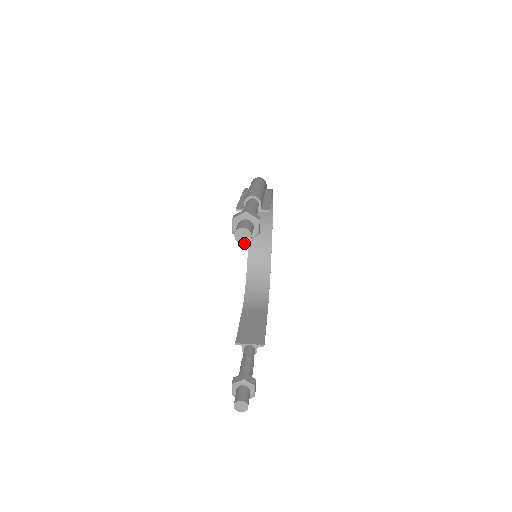
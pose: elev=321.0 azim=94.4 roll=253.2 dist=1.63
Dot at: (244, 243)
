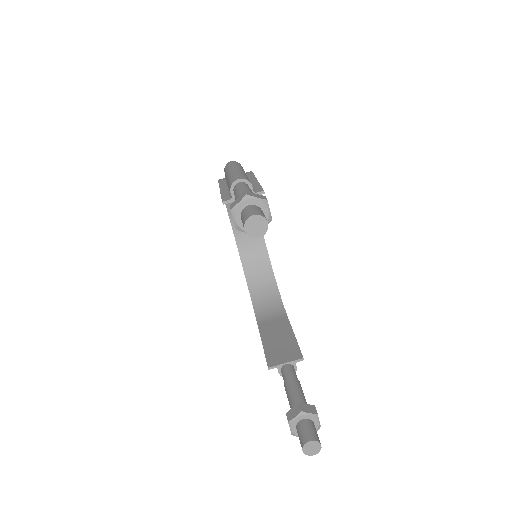
Dot at: (260, 236)
